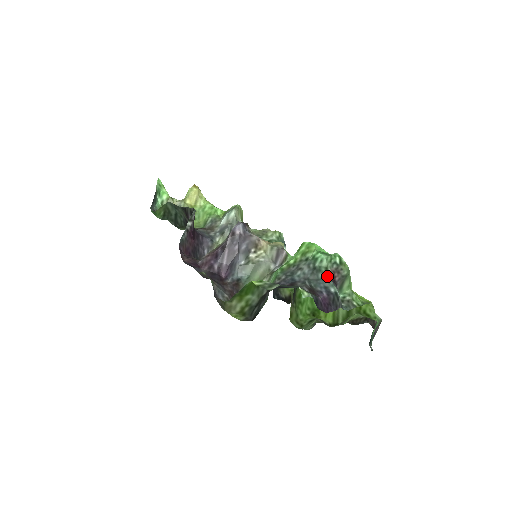
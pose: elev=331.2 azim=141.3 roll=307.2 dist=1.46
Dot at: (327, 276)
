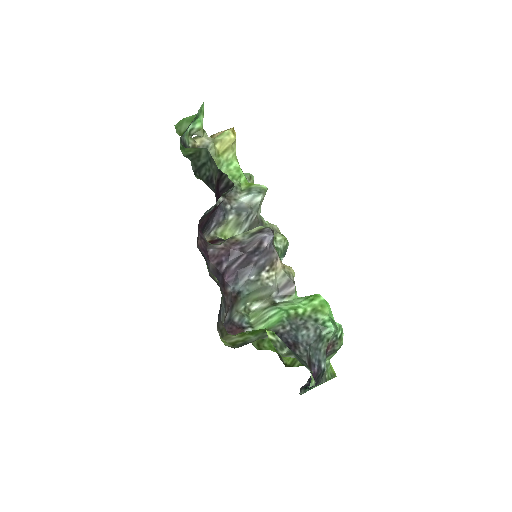
Dot at: (325, 348)
